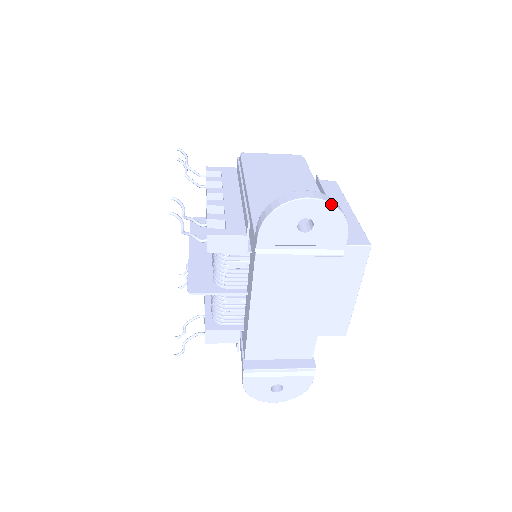
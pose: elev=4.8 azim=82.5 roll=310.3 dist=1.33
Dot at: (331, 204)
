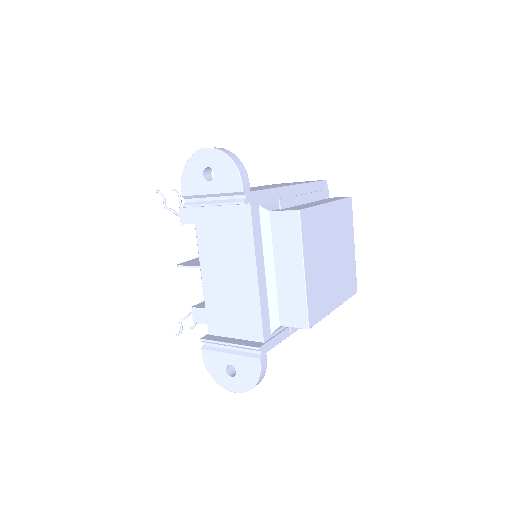
Dot at: (221, 151)
